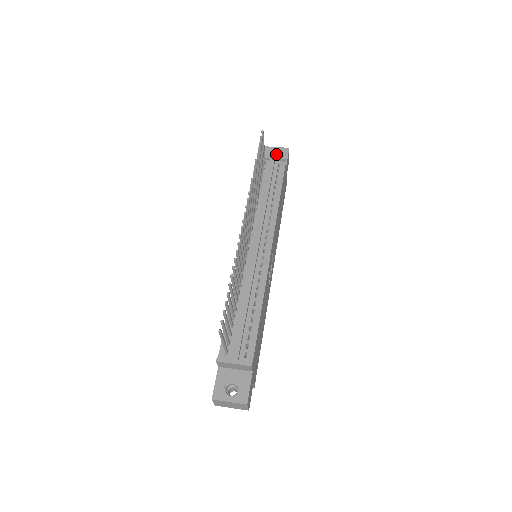
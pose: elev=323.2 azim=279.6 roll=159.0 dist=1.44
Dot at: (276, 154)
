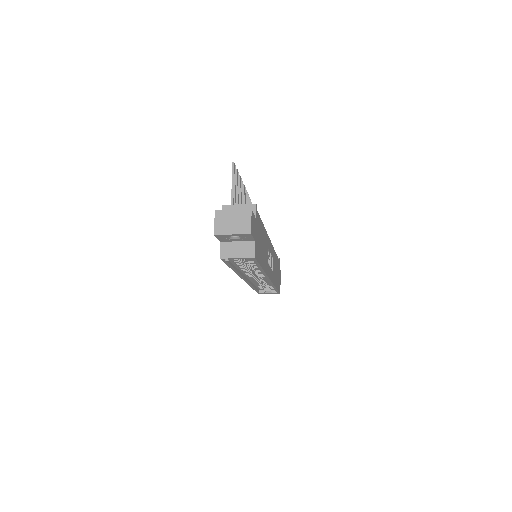
Dot at: occluded
